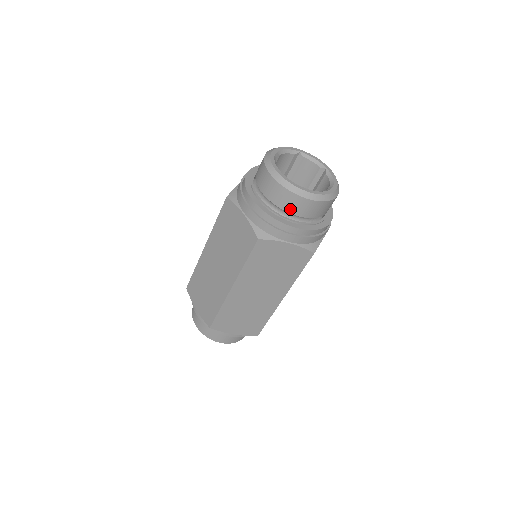
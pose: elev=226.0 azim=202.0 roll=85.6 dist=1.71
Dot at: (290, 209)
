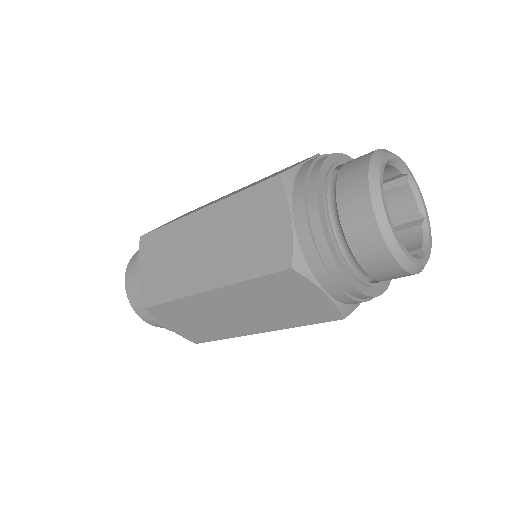
Dot at: occluded
